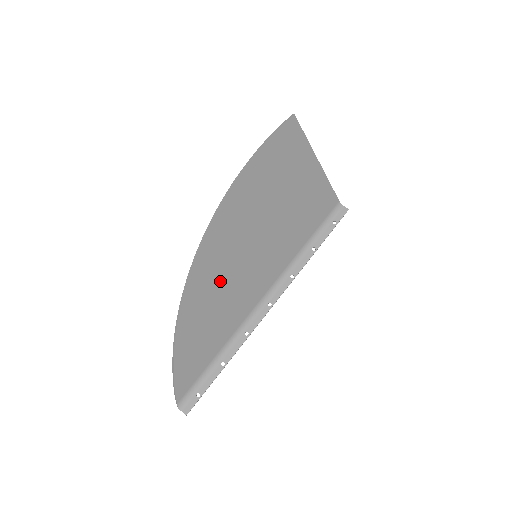
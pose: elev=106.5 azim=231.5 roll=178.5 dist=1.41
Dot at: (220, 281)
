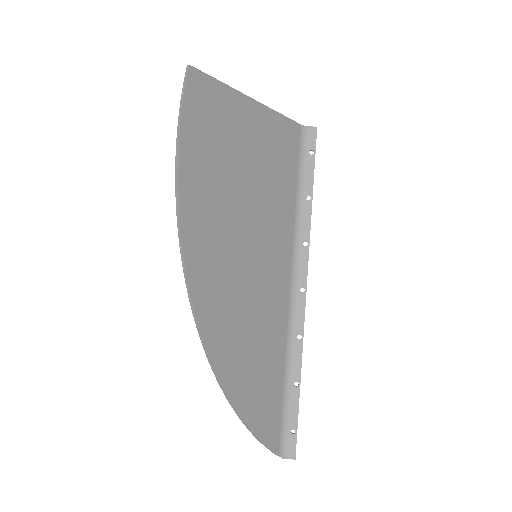
Dot at: (238, 314)
